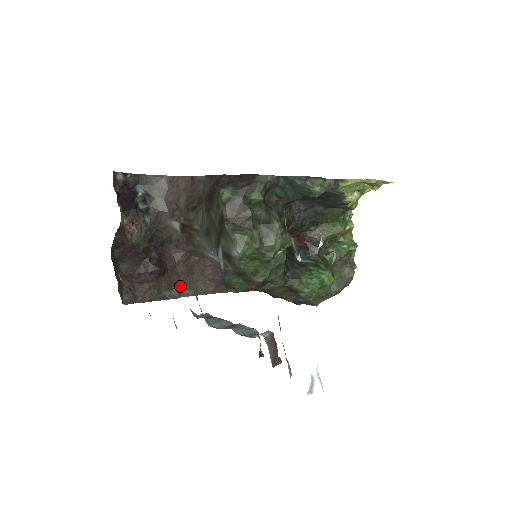
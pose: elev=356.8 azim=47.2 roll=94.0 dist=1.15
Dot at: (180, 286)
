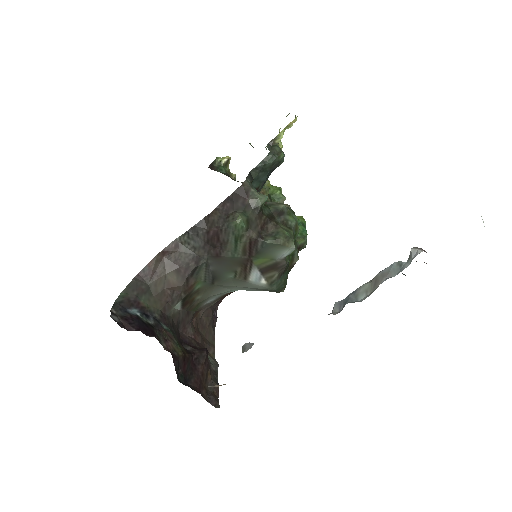
Dot at: occluded
